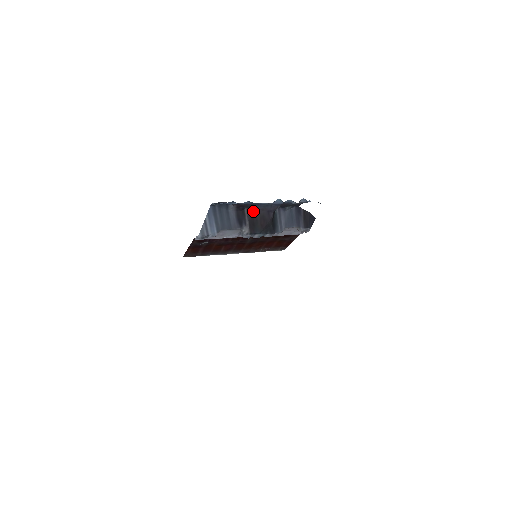
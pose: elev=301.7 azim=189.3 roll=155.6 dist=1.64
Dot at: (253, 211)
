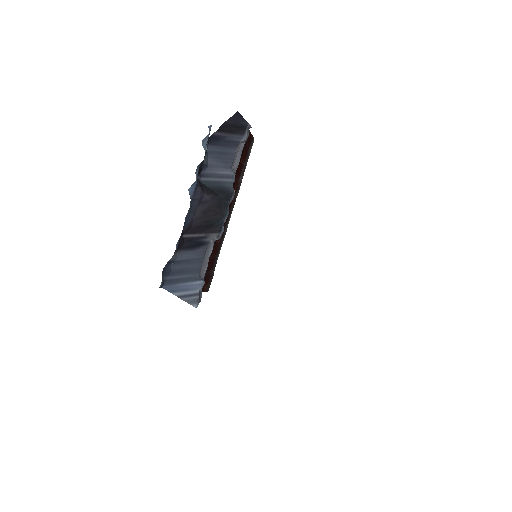
Dot at: (191, 227)
